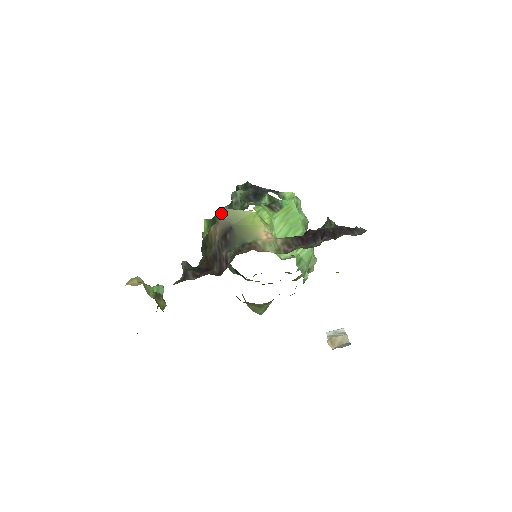
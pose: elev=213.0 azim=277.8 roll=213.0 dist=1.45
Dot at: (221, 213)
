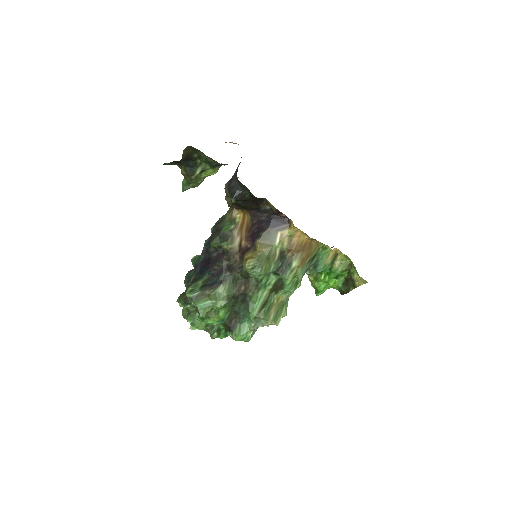
Dot at: occluded
